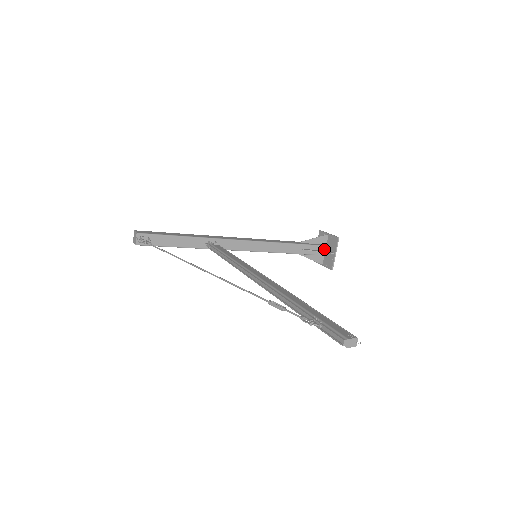
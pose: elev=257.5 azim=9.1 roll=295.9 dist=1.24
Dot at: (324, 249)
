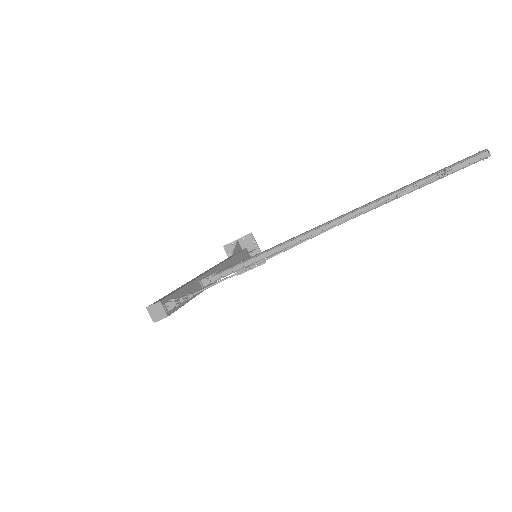
Dot at: (246, 252)
